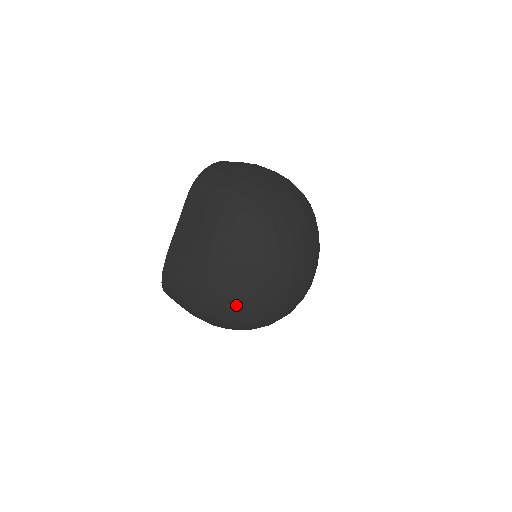
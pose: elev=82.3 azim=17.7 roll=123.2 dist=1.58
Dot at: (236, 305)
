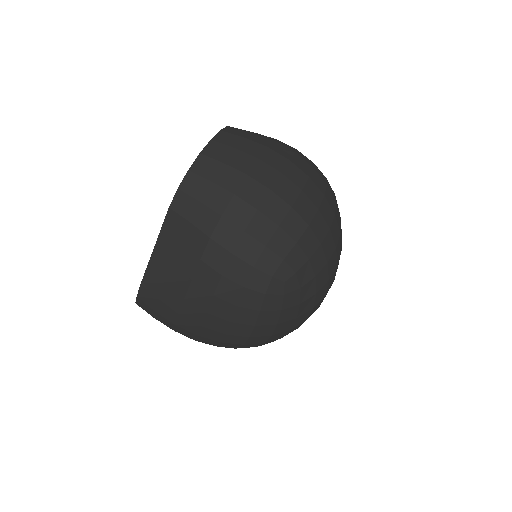
Dot at: (238, 346)
